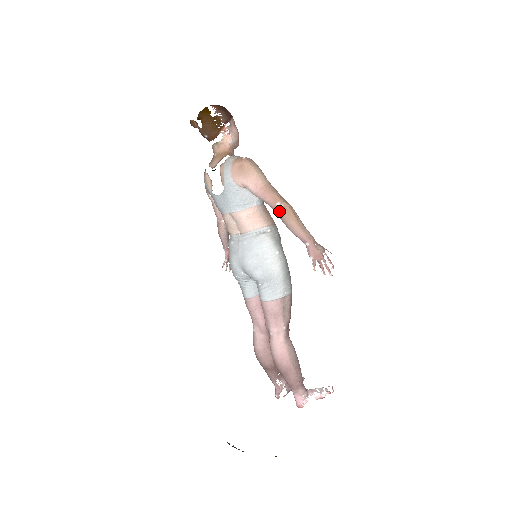
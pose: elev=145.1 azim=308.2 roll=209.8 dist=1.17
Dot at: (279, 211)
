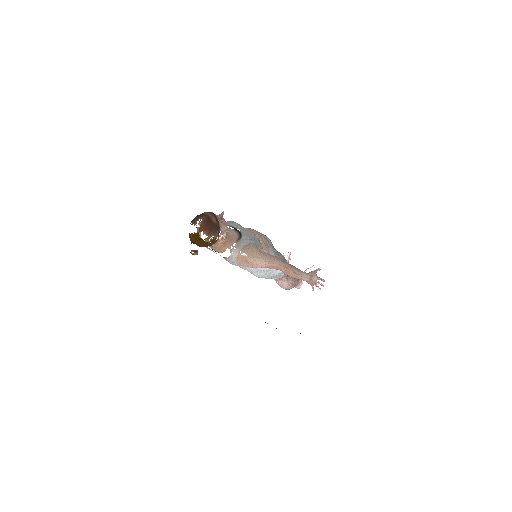
Dot at: occluded
